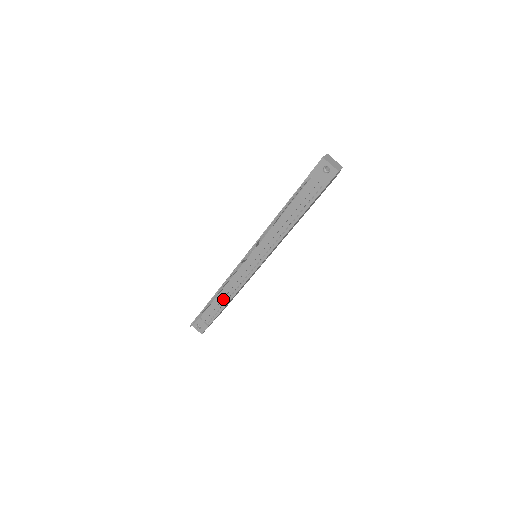
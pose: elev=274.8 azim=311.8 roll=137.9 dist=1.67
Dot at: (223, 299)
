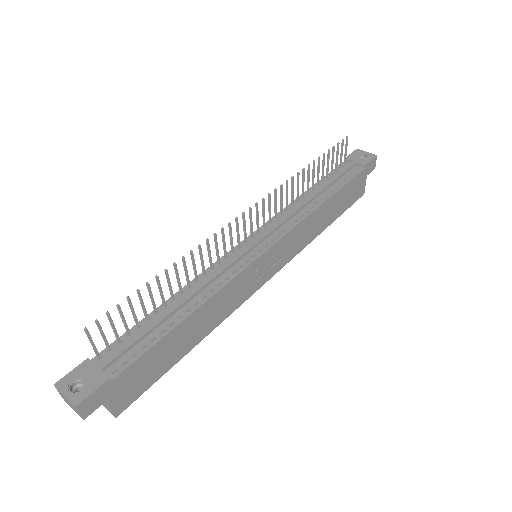
Dot at: (177, 312)
